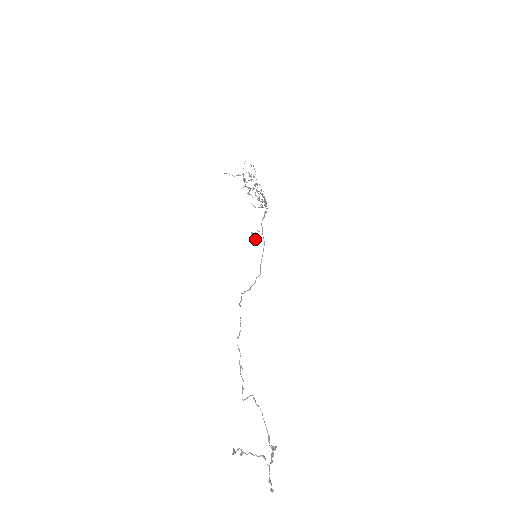
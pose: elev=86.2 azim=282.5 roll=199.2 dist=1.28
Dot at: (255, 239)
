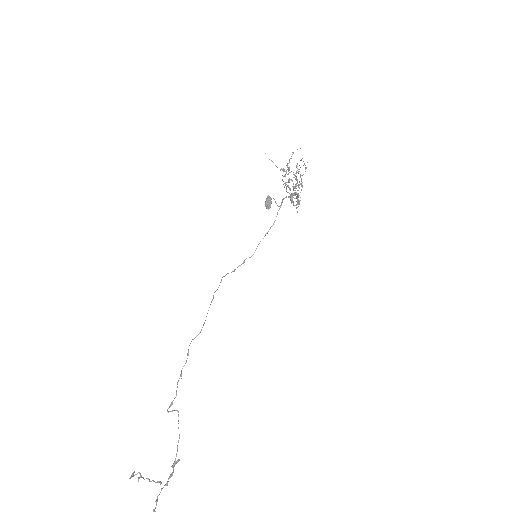
Dot at: (268, 206)
